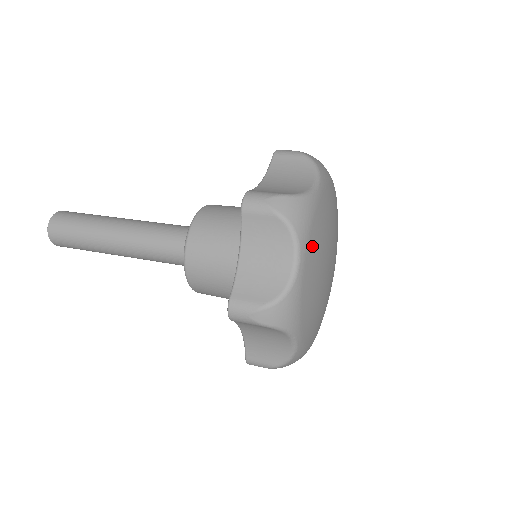
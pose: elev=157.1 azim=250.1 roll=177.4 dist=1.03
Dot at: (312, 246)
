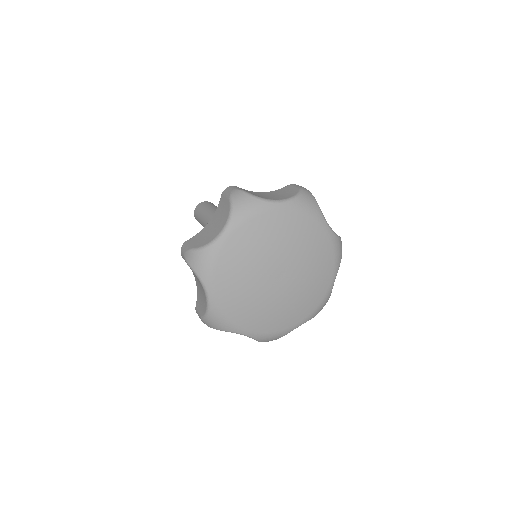
Dot at: (245, 232)
